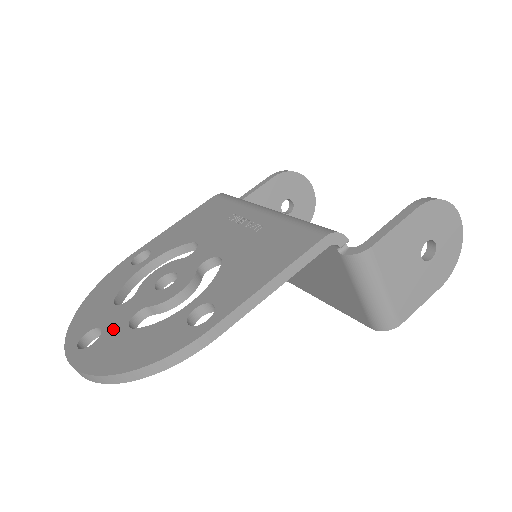
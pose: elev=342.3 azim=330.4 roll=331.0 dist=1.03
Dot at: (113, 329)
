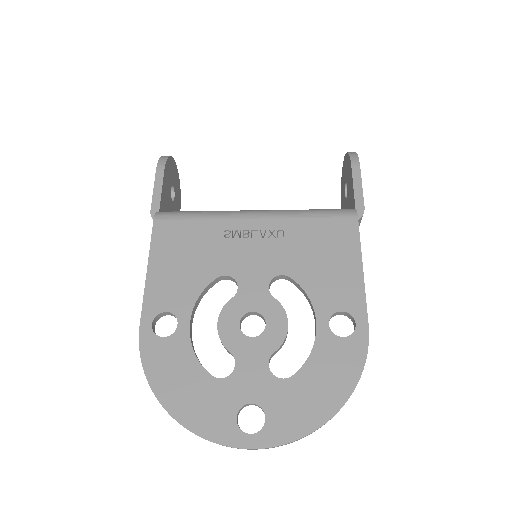
Dot at: (267, 393)
